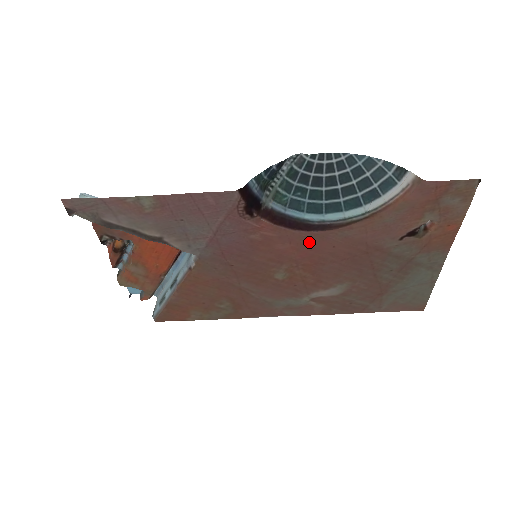
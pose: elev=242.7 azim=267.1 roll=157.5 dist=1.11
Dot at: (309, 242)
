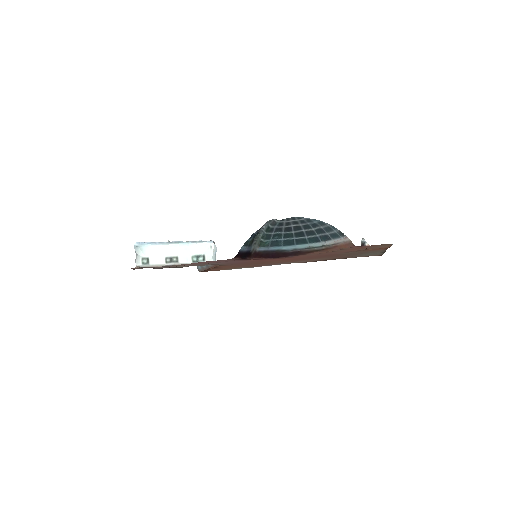
Dot at: occluded
